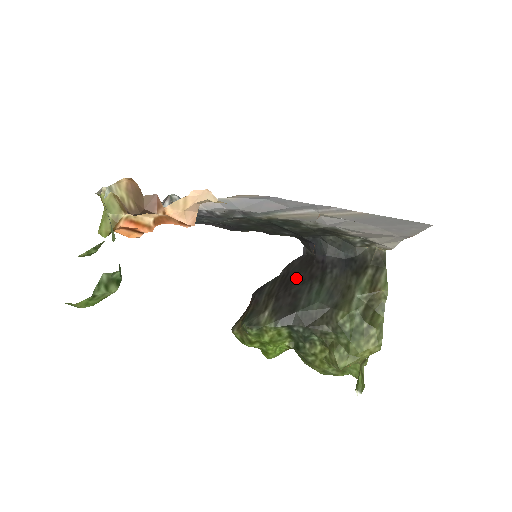
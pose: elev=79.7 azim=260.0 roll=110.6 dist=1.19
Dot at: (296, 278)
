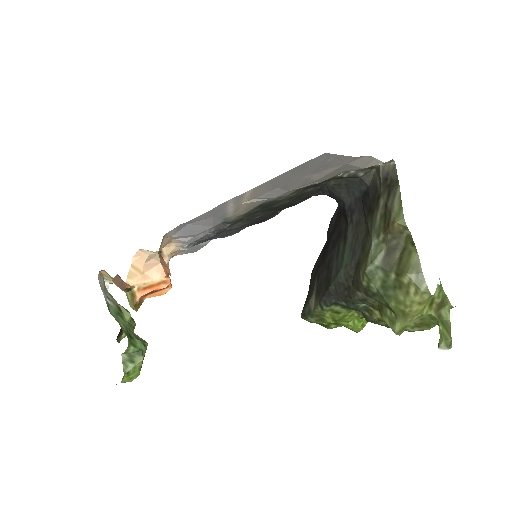
Dot at: (330, 242)
